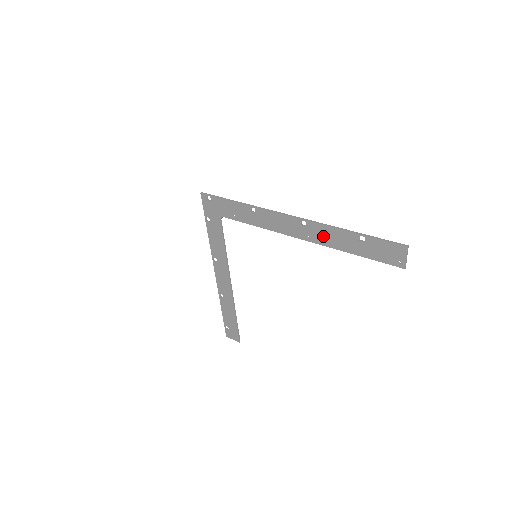
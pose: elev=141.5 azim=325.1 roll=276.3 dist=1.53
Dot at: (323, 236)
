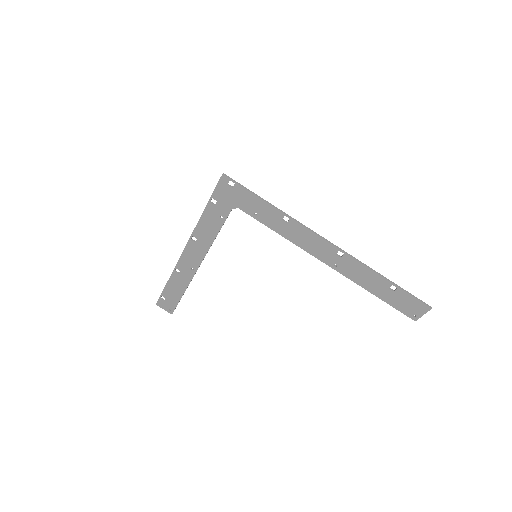
Dot at: (353, 271)
